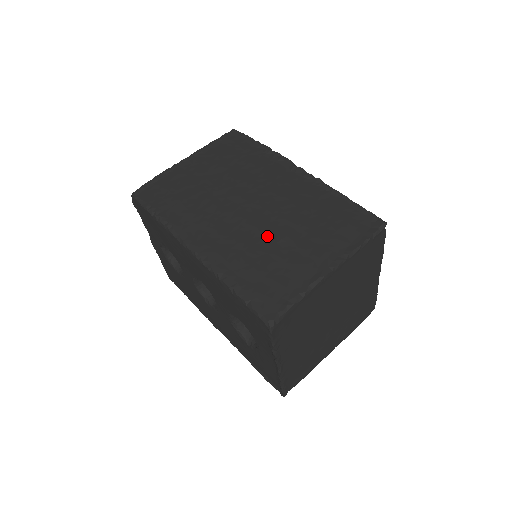
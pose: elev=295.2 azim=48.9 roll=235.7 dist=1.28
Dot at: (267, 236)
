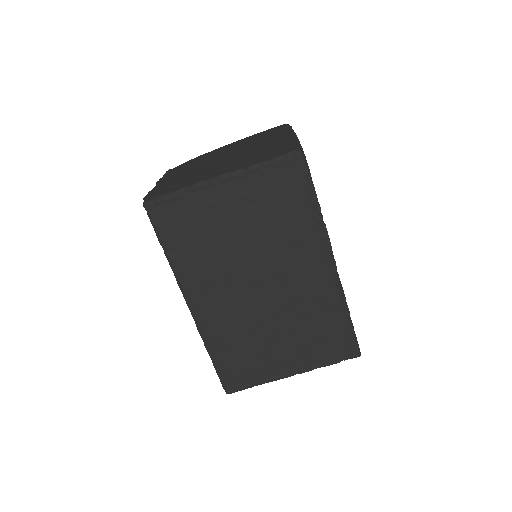
Dot at: (260, 327)
